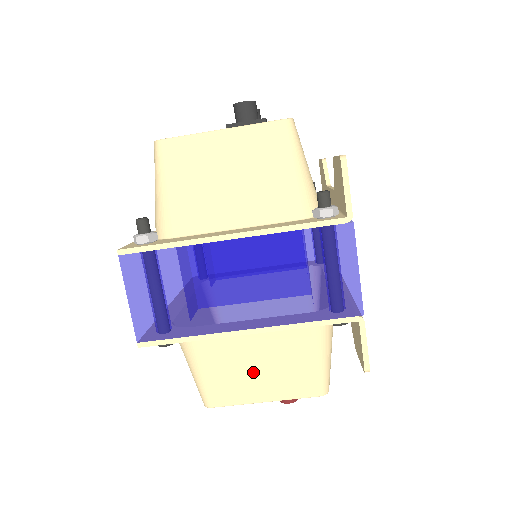
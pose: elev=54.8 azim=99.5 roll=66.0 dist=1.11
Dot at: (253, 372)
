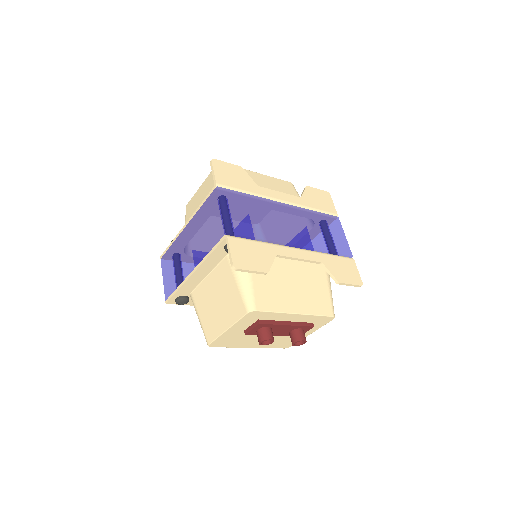
Dot at: (217, 308)
